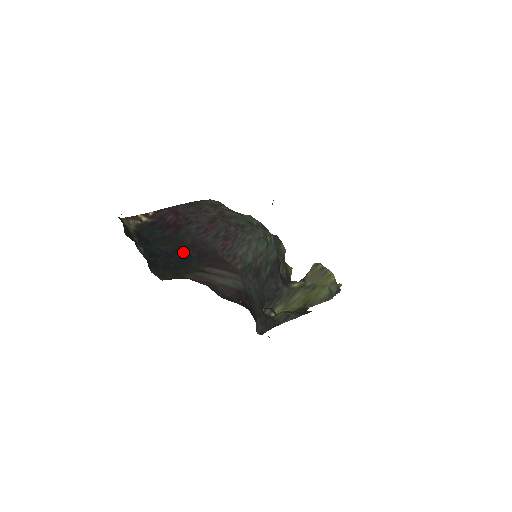
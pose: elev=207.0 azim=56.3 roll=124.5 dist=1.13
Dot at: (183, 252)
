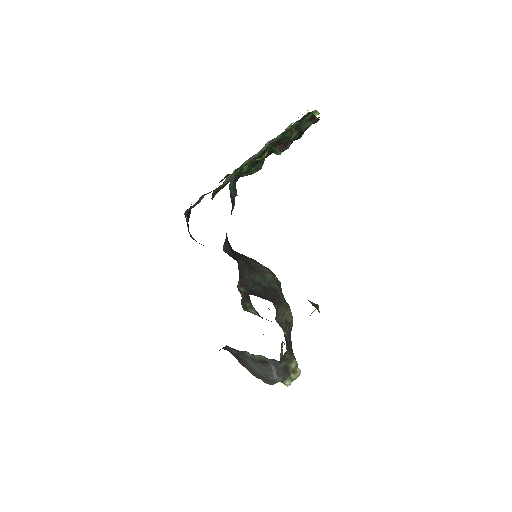
Dot at: occluded
